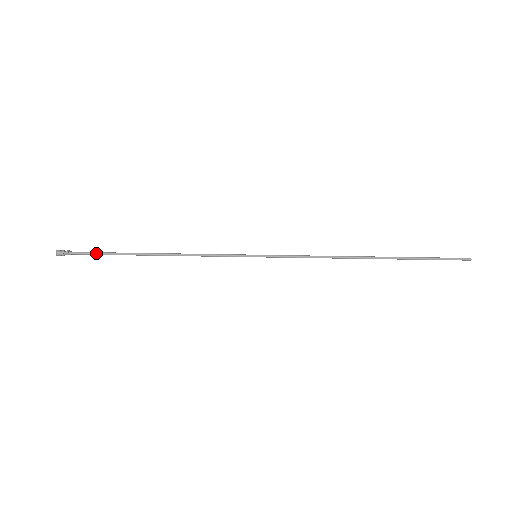
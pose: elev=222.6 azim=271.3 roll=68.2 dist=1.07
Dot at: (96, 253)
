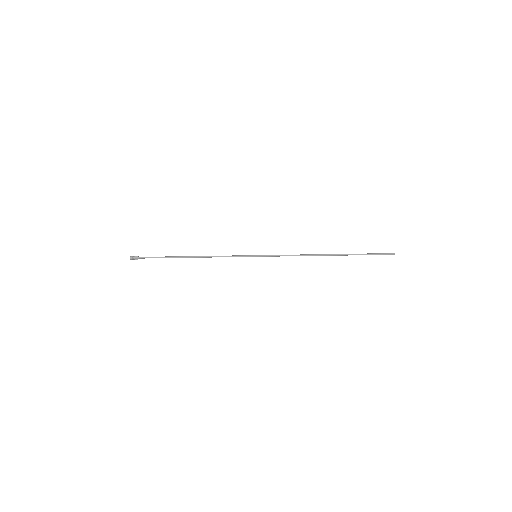
Dot at: (155, 257)
